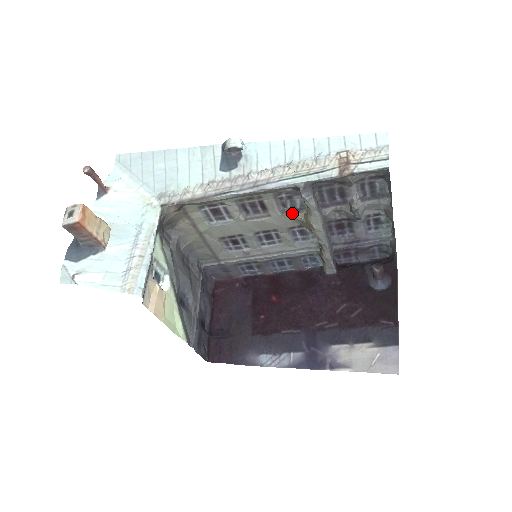
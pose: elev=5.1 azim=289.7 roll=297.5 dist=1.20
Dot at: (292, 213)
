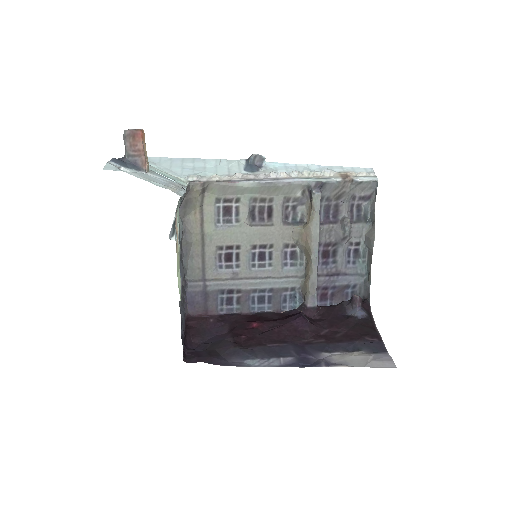
Dot at: (292, 225)
